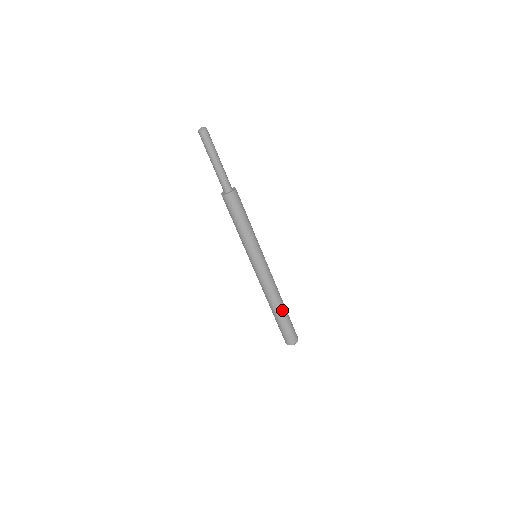
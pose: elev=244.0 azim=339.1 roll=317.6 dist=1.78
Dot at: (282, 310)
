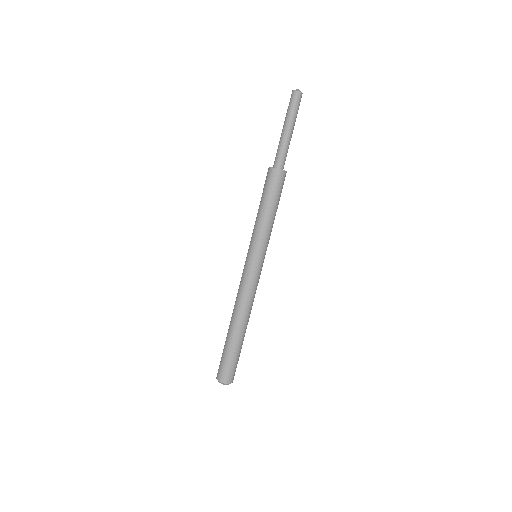
Dot at: (240, 334)
